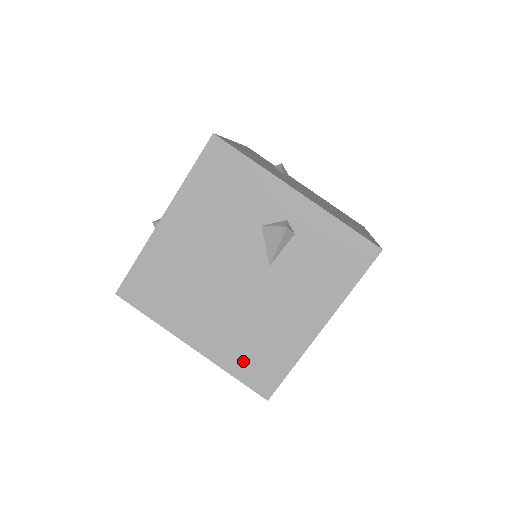
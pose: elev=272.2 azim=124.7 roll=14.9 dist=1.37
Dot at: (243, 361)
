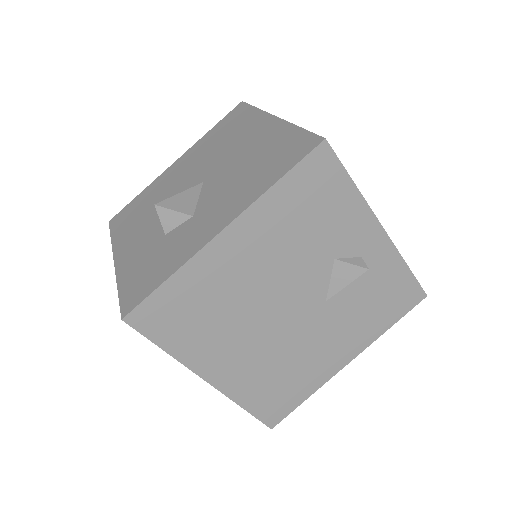
Dot at: (261, 394)
